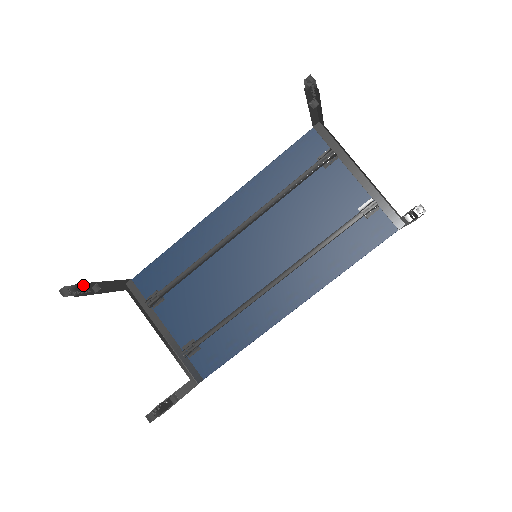
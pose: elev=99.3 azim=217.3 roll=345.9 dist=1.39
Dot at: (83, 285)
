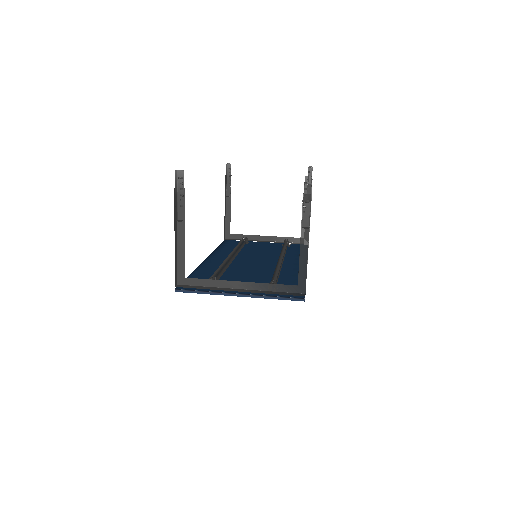
Dot at: (176, 201)
